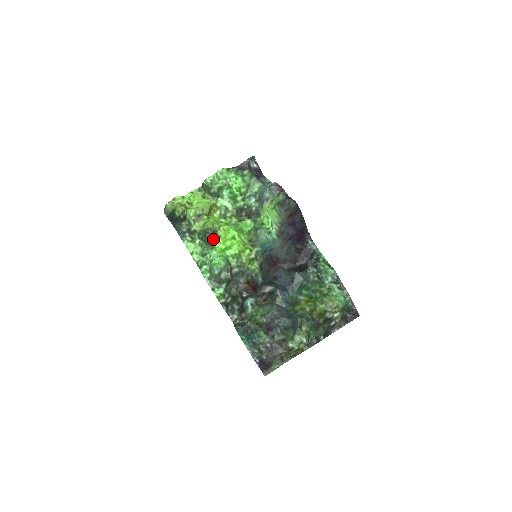
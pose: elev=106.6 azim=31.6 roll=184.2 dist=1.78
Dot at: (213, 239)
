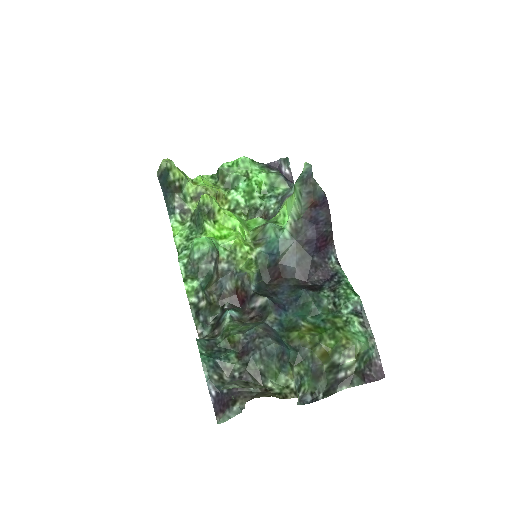
Dot at: (207, 220)
